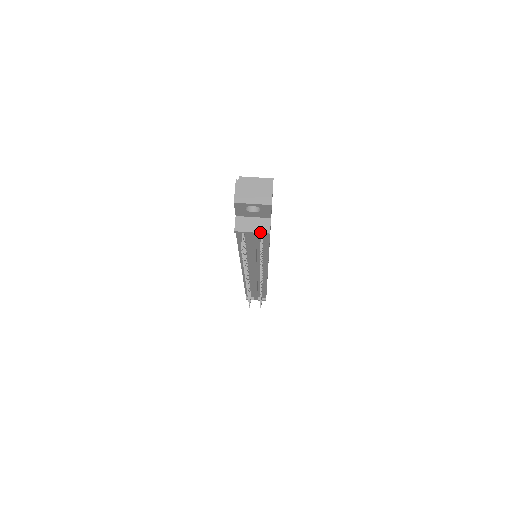
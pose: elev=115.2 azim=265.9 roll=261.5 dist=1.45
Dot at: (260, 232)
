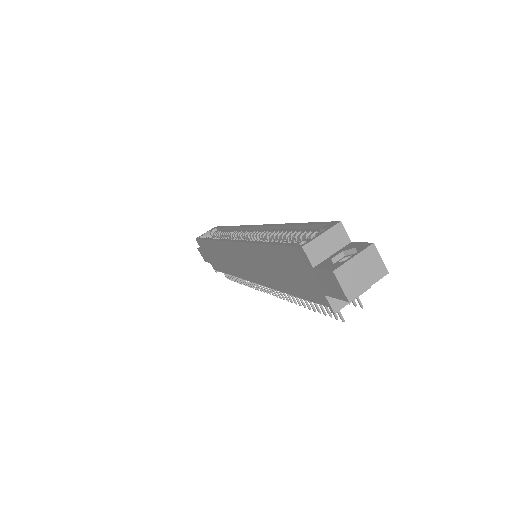
Dot at: (361, 294)
